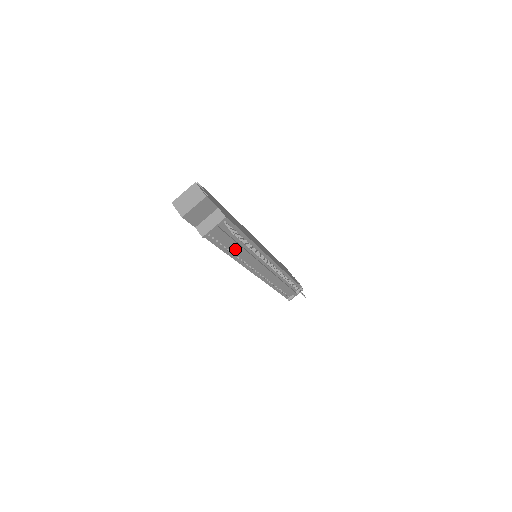
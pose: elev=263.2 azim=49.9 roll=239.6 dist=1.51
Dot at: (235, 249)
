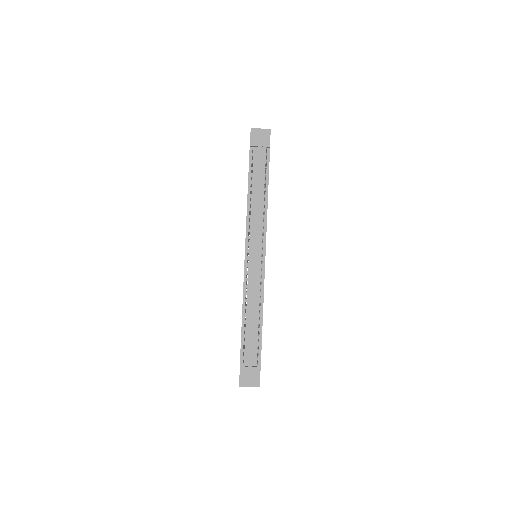
Dot at: (255, 193)
